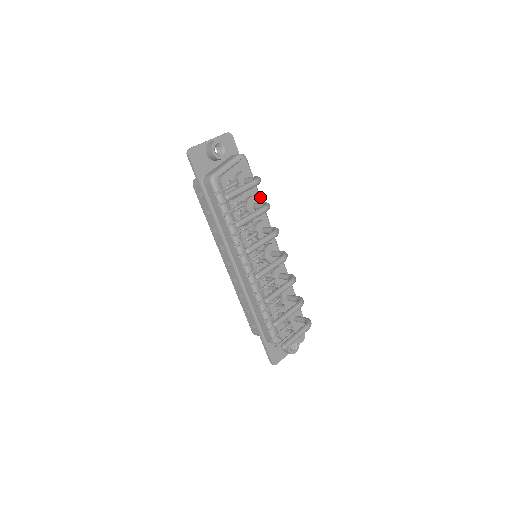
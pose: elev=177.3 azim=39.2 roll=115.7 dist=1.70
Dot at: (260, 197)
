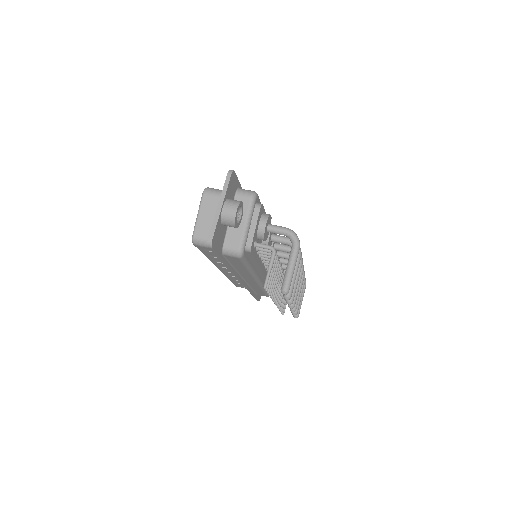
Dot at: occluded
